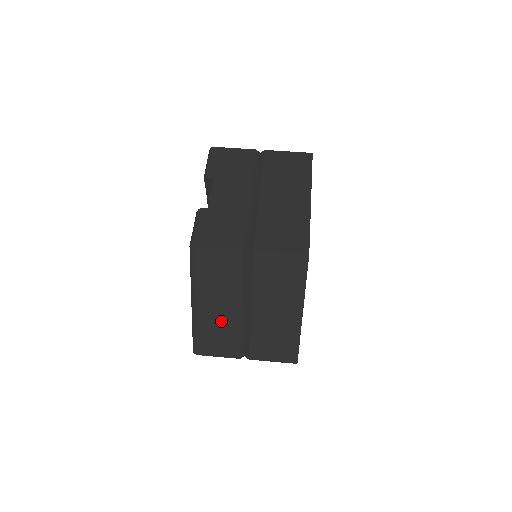
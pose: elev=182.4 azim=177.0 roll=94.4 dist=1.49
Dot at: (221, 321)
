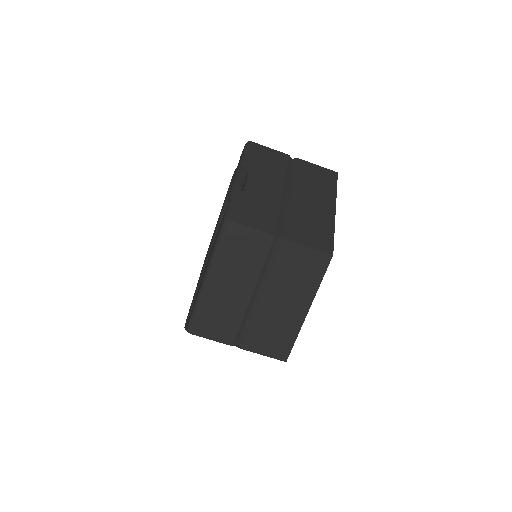
Dot at: (228, 303)
